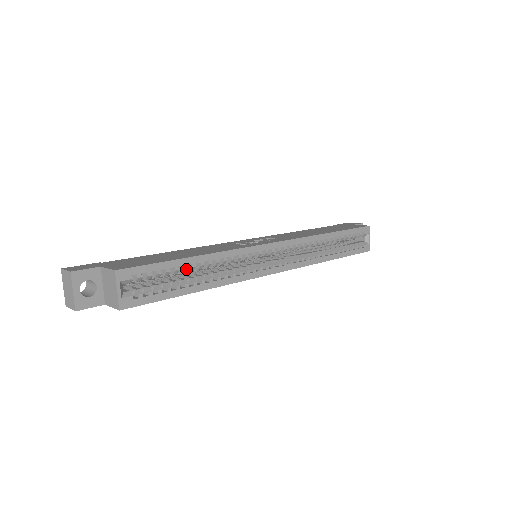
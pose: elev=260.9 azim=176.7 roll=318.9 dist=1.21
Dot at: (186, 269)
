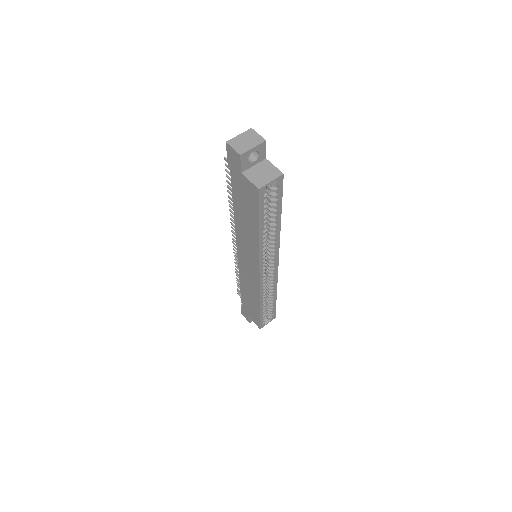
Dot at: (274, 218)
